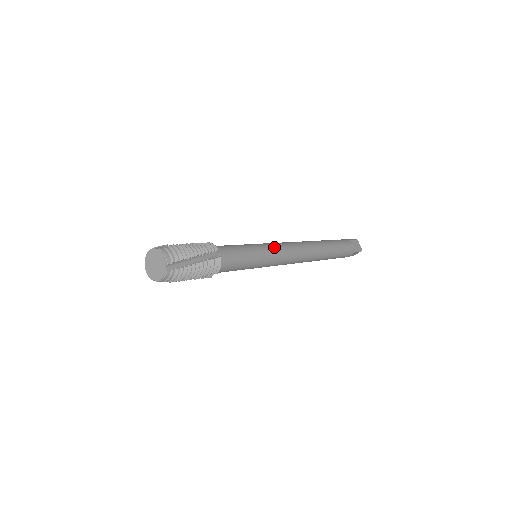
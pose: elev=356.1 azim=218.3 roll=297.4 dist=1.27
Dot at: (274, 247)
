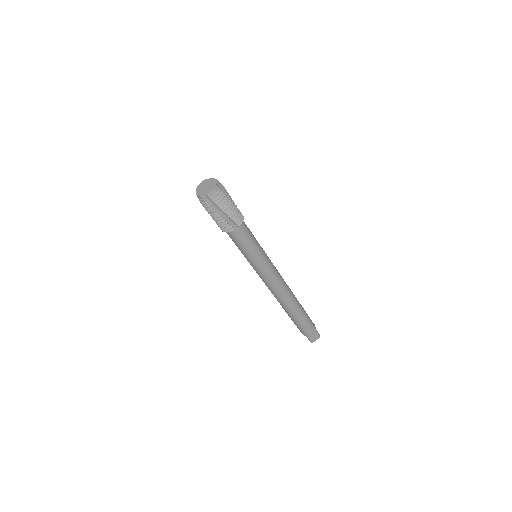
Dot at: occluded
